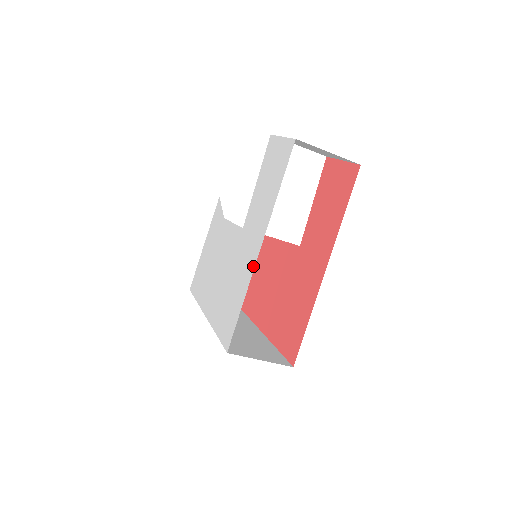
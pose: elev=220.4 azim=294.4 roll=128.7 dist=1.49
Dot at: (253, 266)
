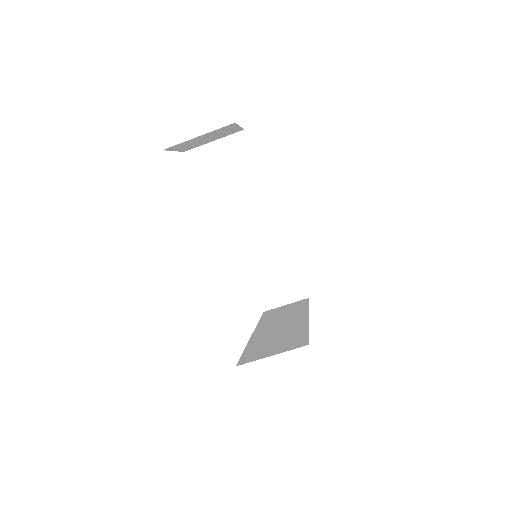
Dot at: occluded
